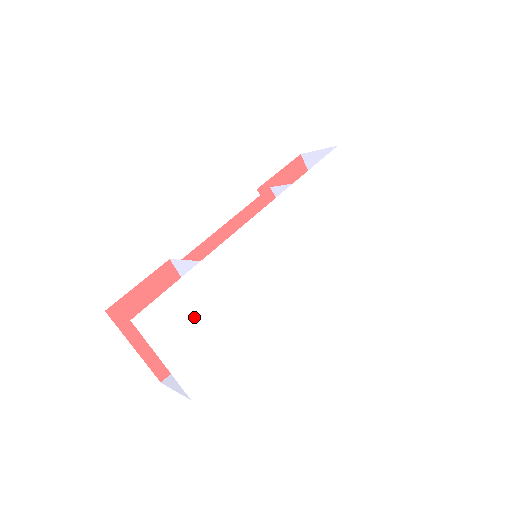
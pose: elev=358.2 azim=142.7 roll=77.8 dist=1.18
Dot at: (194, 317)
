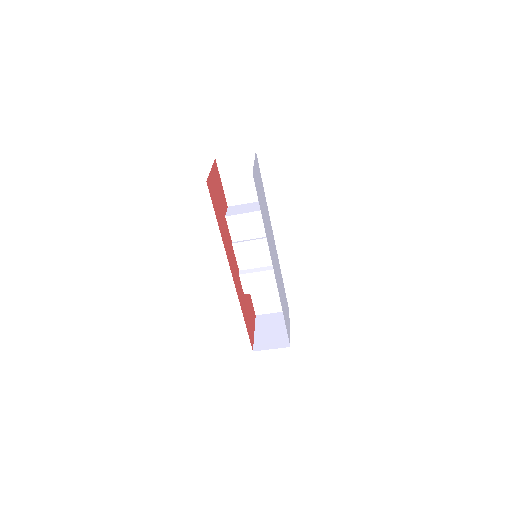
Dot at: (261, 189)
